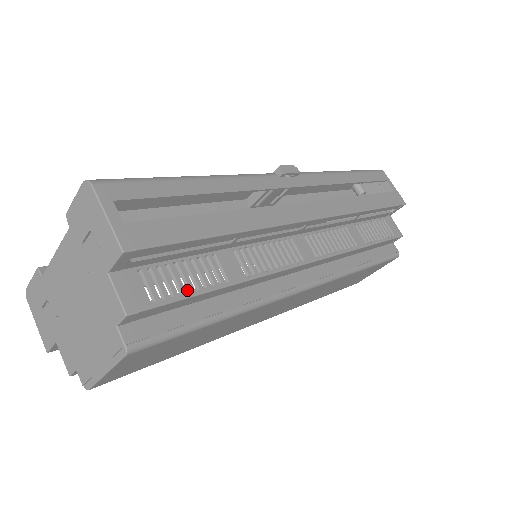
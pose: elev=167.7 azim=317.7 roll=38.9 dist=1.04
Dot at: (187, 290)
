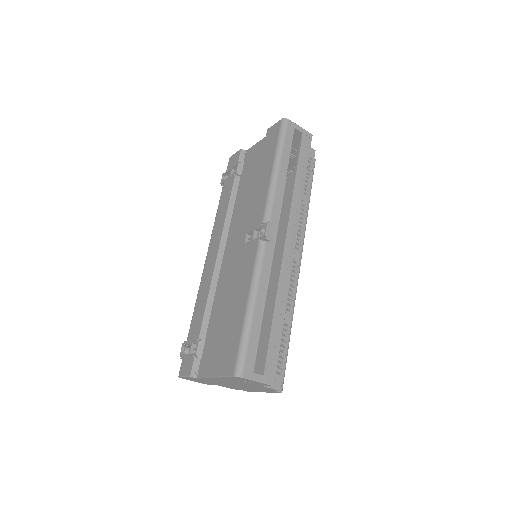
Dot at: (281, 351)
